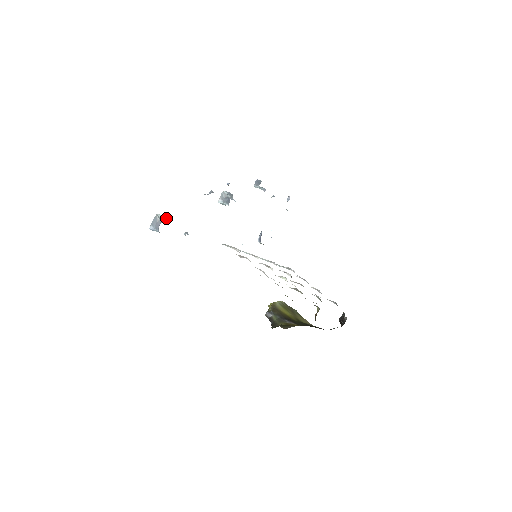
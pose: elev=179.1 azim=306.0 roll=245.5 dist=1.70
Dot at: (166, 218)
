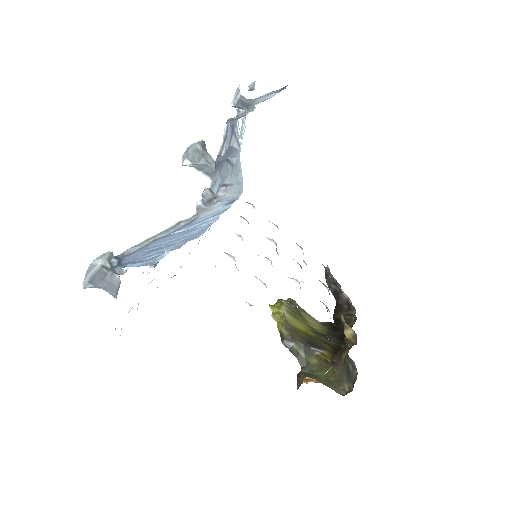
Dot at: (111, 254)
